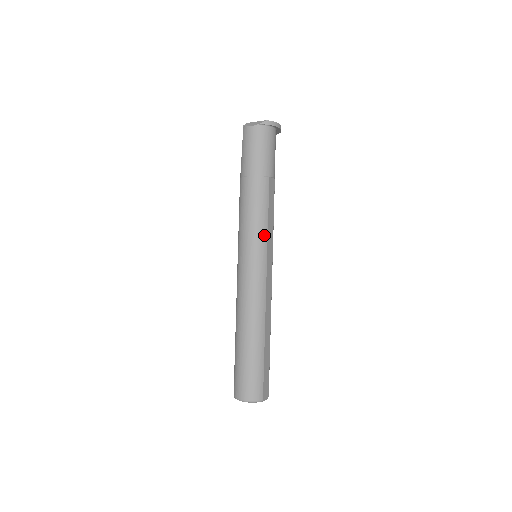
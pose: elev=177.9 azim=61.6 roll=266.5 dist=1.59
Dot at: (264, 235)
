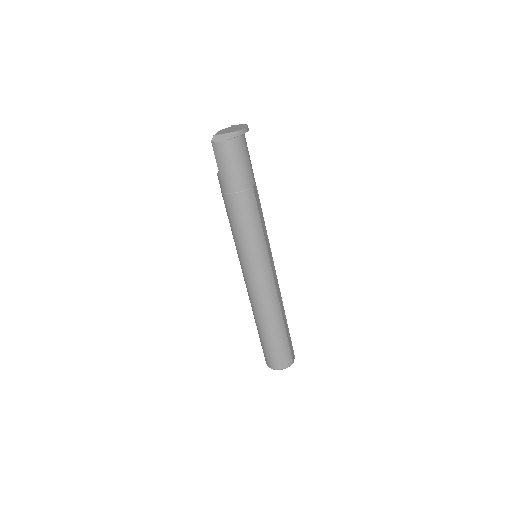
Dot at: (263, 242)
